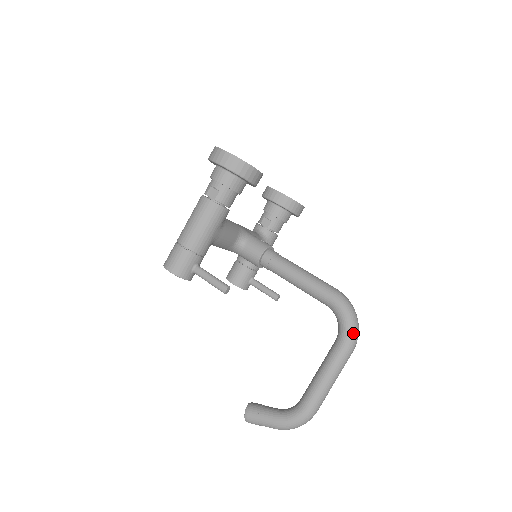
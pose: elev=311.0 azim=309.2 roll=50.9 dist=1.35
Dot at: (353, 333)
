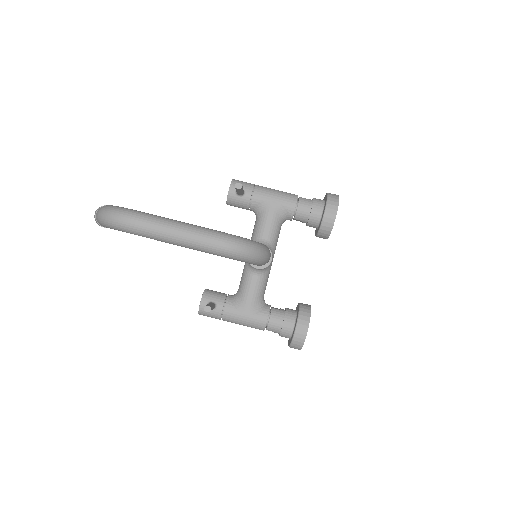
Dot at: (241, 239)
